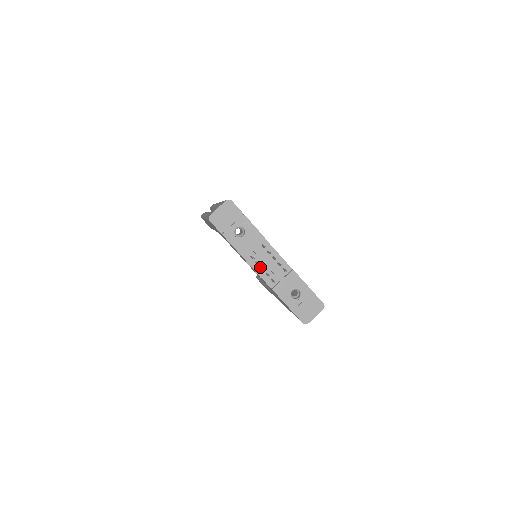
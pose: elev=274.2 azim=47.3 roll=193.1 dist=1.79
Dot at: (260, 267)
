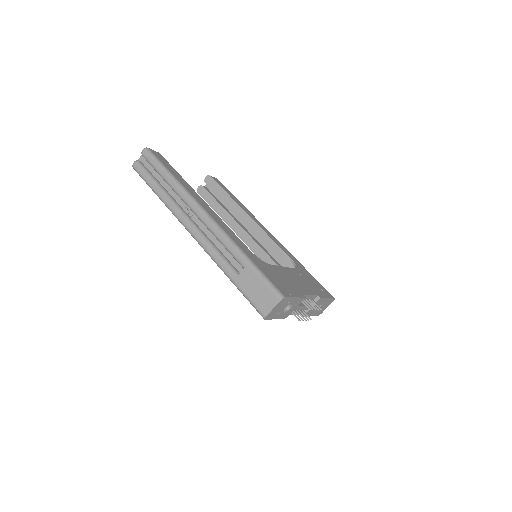
Dot at: occluded
